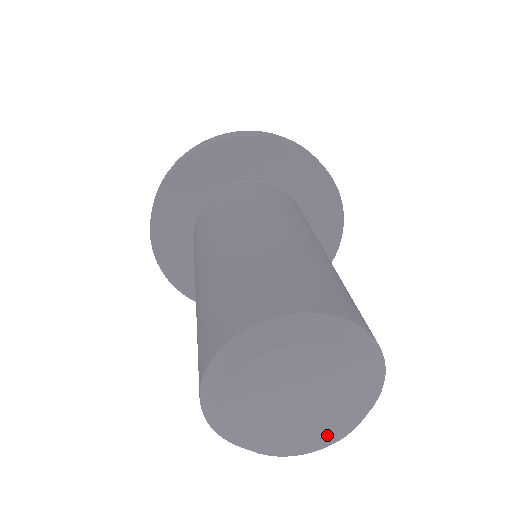
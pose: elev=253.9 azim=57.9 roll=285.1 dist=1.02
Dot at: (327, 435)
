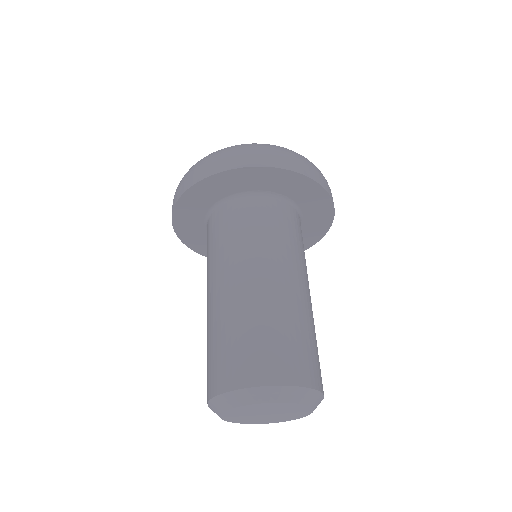
Dot at: (271, 421)
